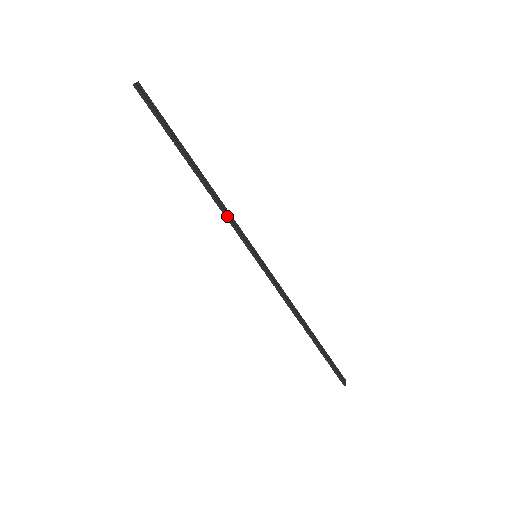
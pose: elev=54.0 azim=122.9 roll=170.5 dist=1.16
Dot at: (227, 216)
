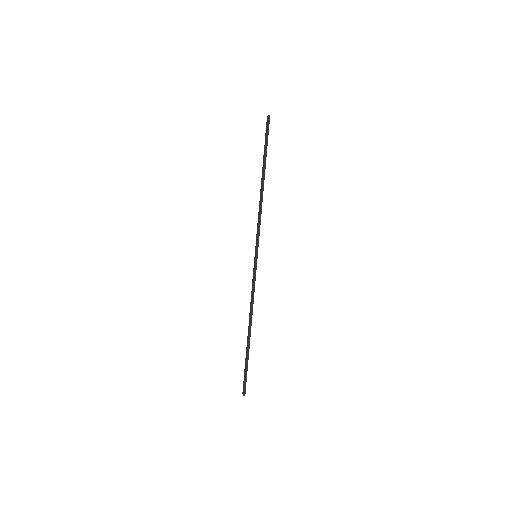
Dot at: occluded
